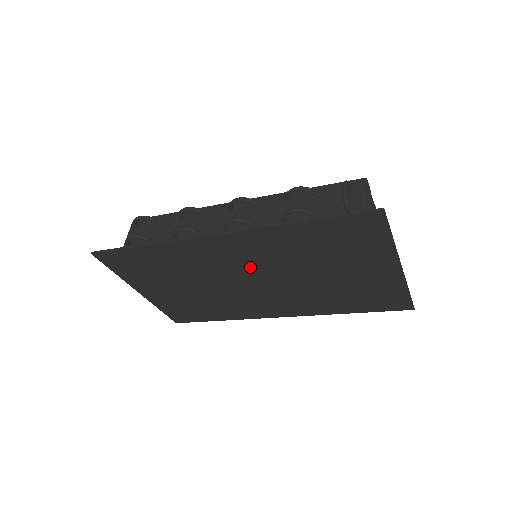
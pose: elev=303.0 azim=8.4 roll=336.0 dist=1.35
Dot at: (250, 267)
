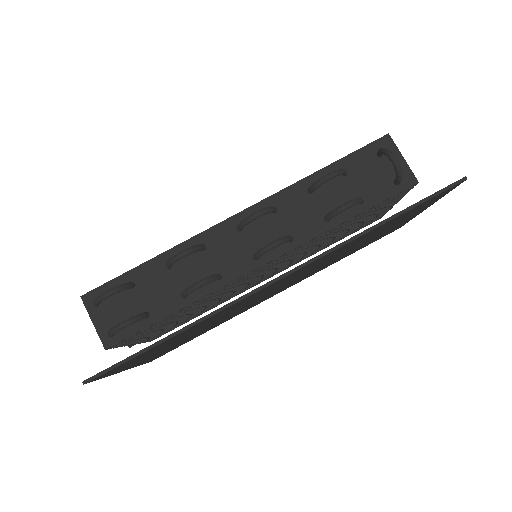
Dot at: occluded
